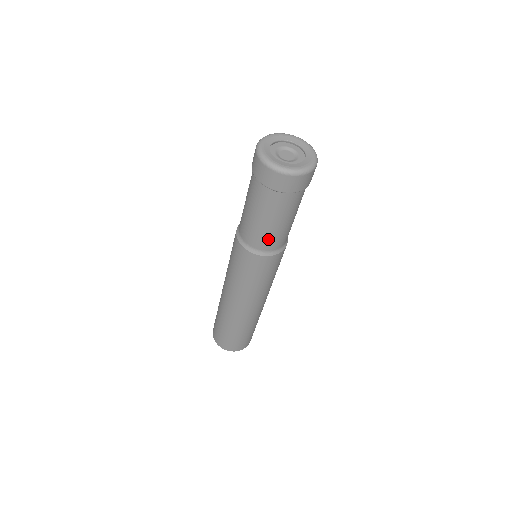
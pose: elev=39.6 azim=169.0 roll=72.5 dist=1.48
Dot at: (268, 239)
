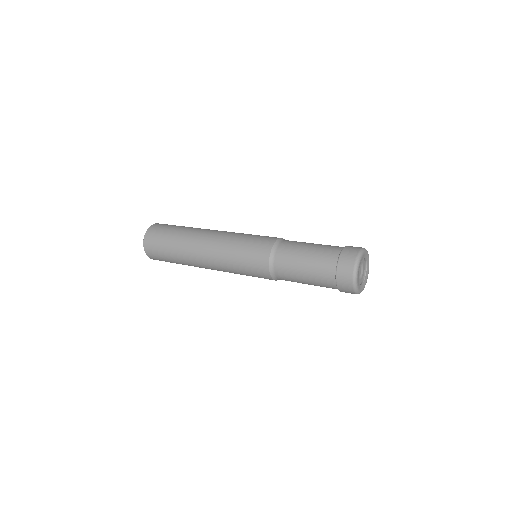
Dot at: (291, 281)
